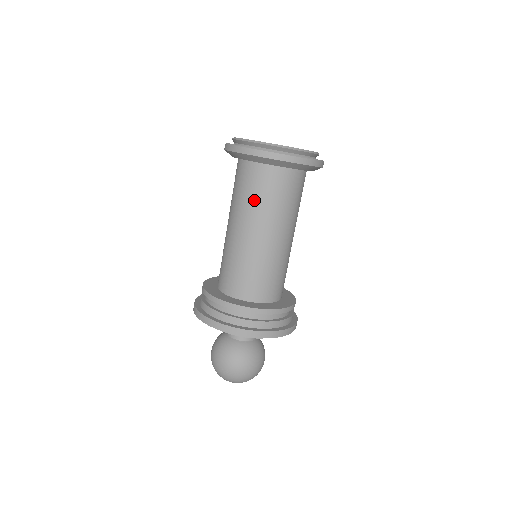
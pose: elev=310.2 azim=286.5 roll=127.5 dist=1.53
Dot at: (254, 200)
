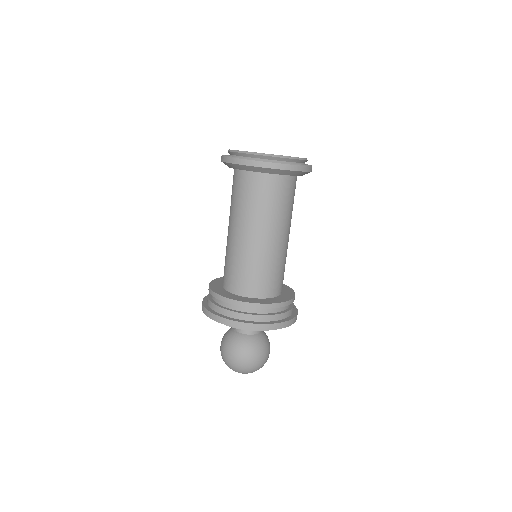
Dot at: (231, 200)
